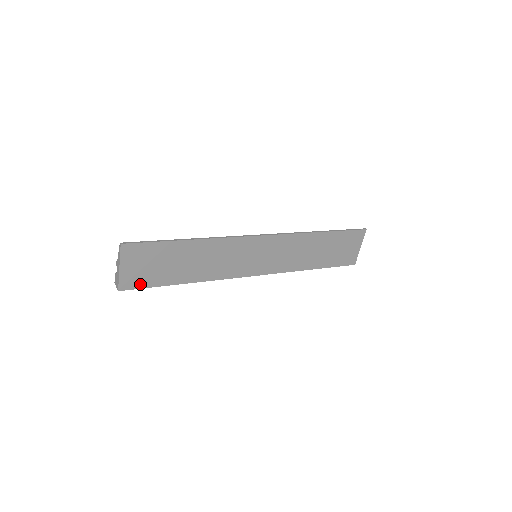
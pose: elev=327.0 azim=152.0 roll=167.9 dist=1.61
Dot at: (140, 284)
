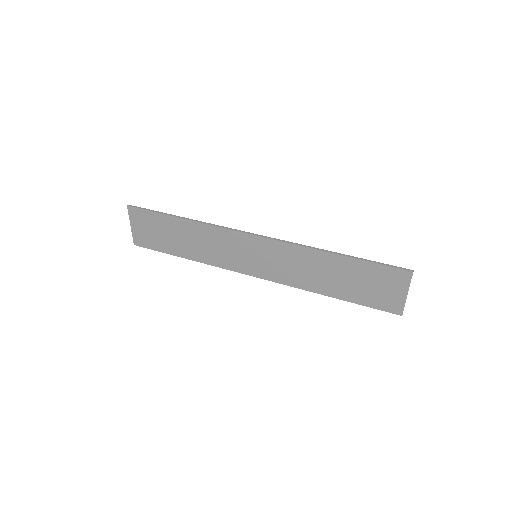
Dot at: (149, 245)
